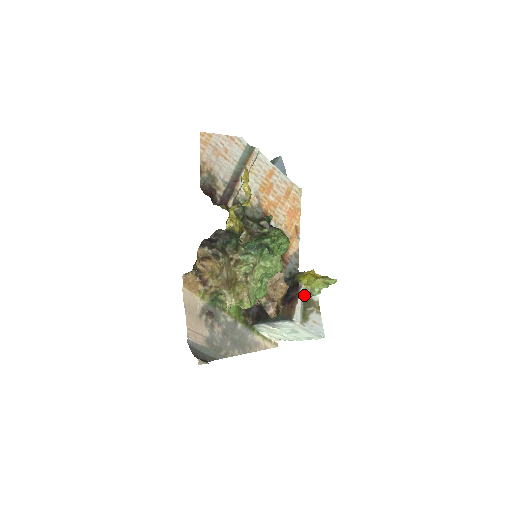
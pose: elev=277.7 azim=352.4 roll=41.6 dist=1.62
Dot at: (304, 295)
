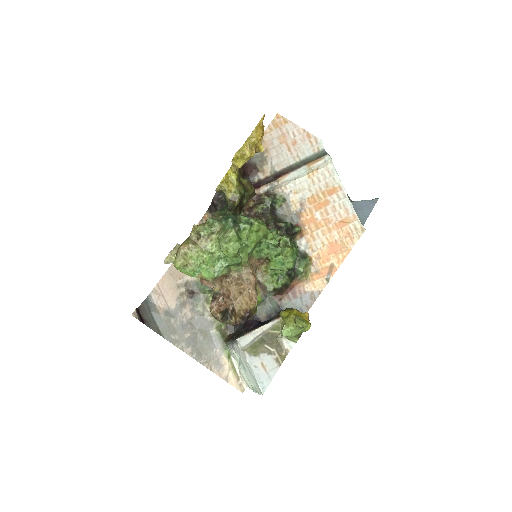
Dot at: (274, 328)
